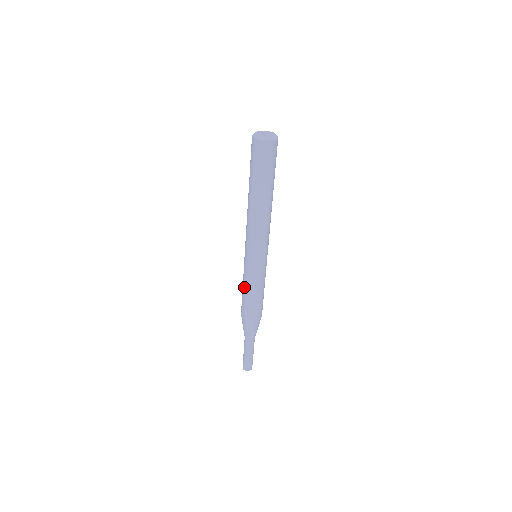
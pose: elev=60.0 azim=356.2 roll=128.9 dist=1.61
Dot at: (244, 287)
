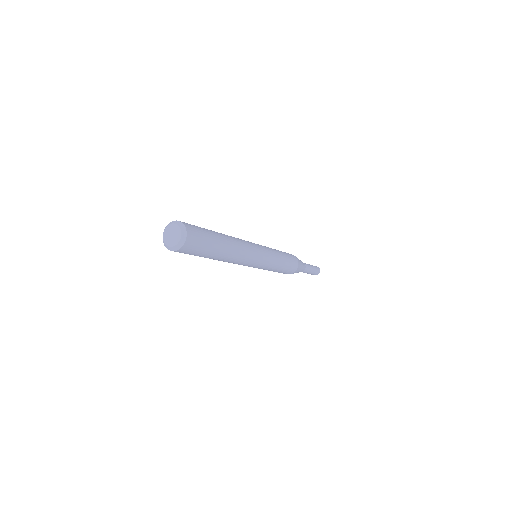
Dot at: occluded
